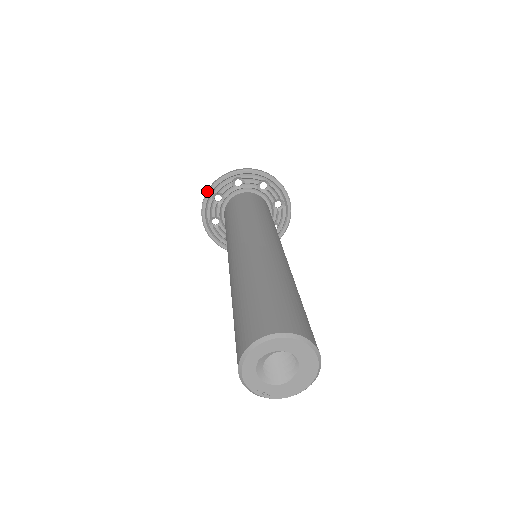
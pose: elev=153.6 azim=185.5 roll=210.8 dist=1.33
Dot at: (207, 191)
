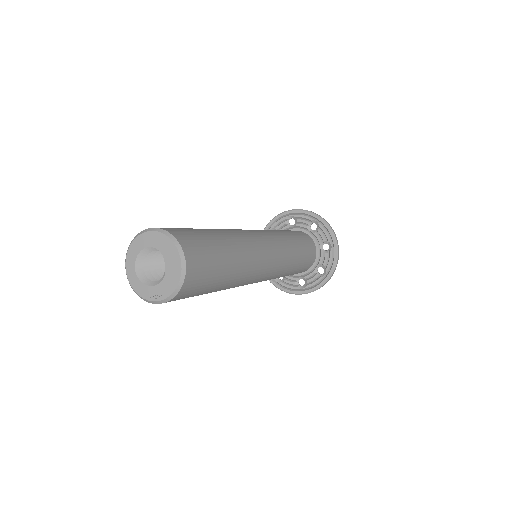
Dot at: occluded
